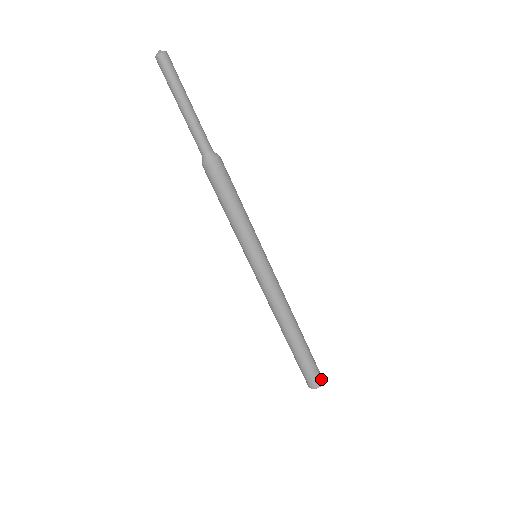
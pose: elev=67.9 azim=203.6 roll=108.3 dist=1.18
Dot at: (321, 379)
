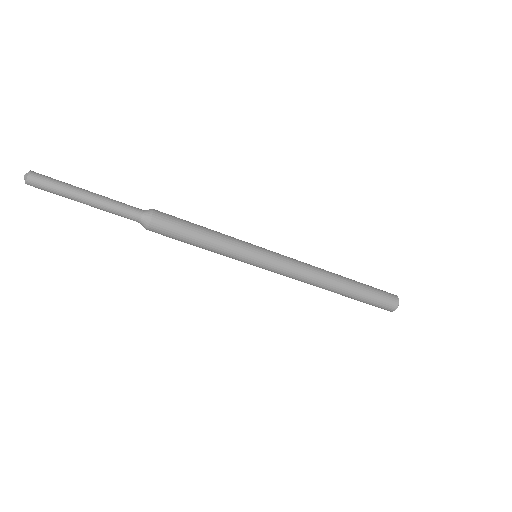
Dot at: (394, 296)
